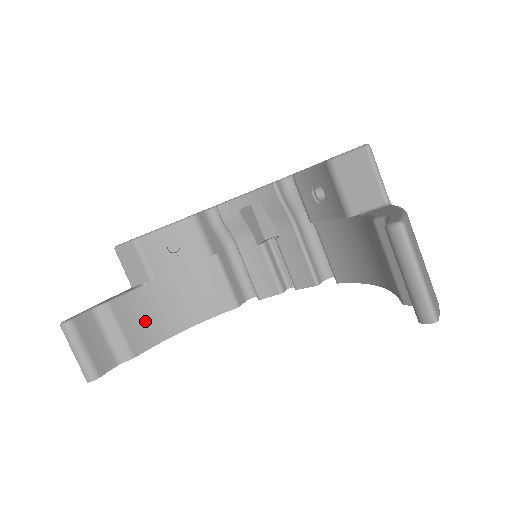
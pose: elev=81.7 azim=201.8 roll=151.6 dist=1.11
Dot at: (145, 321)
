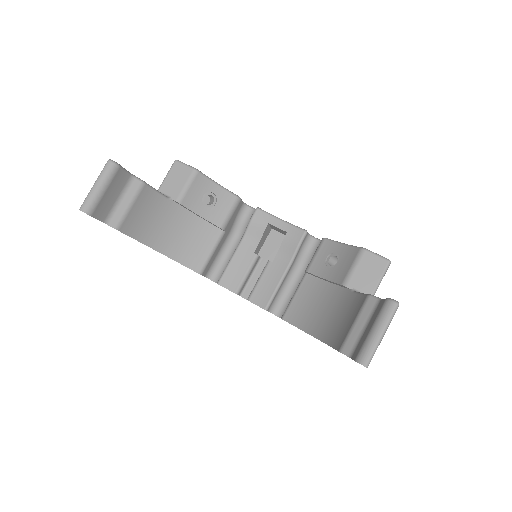
Dot at: (146, 218)
